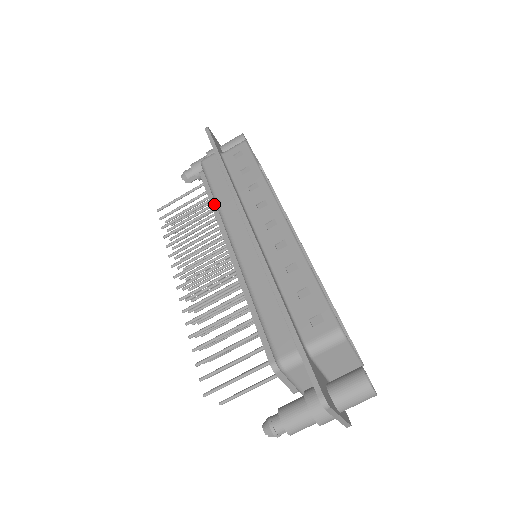
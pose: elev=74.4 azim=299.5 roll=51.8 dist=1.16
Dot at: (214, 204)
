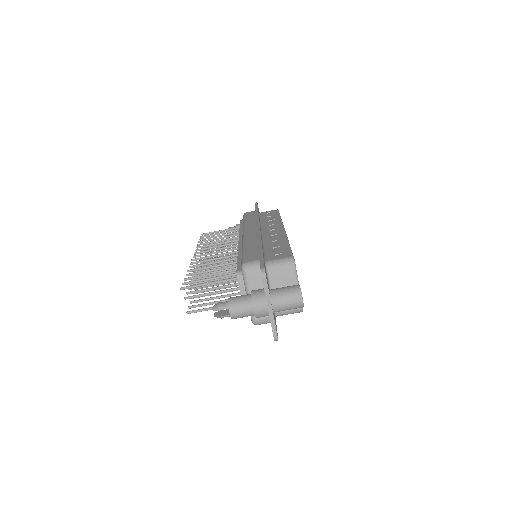
Dot at: (242, 228)
